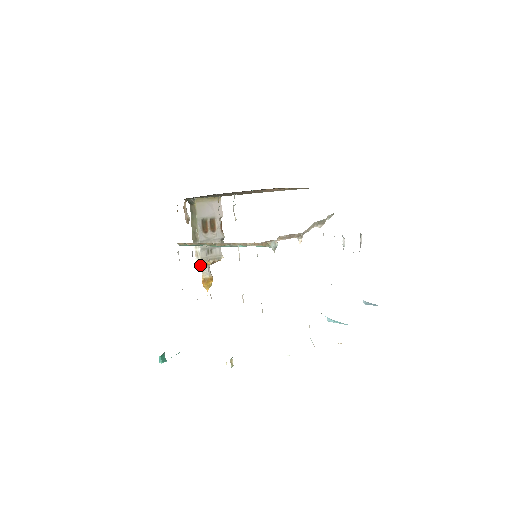
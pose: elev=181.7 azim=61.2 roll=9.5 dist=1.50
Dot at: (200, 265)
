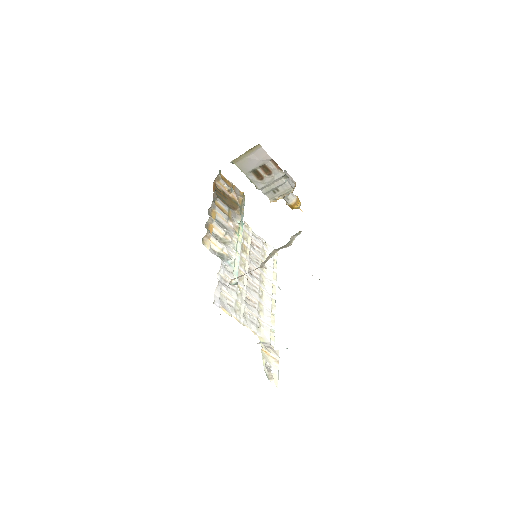
Dot at: occluded
